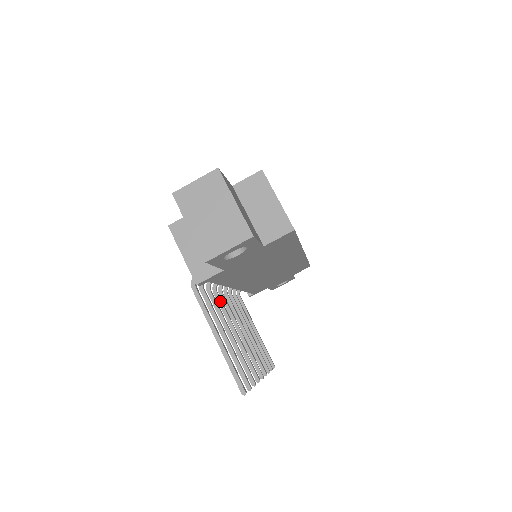
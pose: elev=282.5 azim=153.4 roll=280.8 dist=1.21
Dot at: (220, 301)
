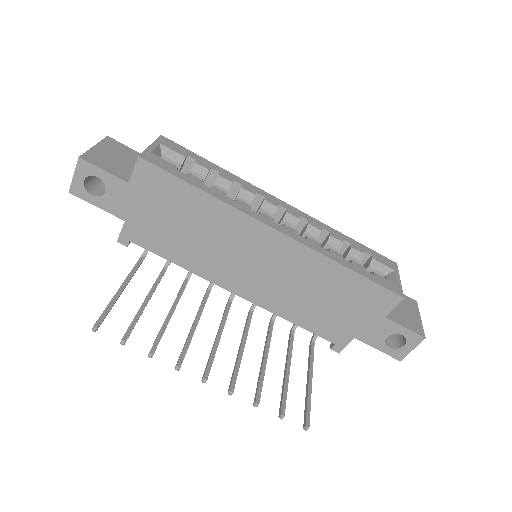
Dot at: (203, 298)
